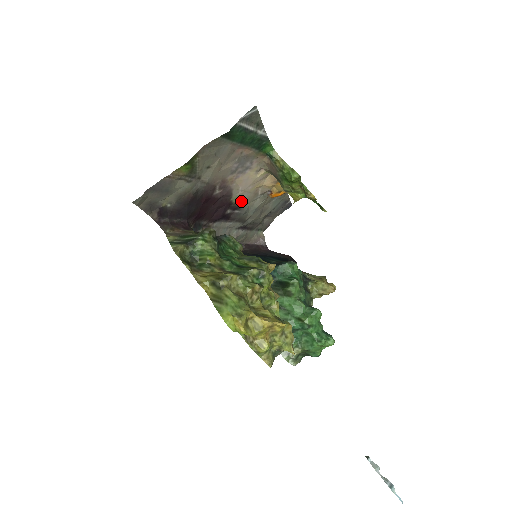
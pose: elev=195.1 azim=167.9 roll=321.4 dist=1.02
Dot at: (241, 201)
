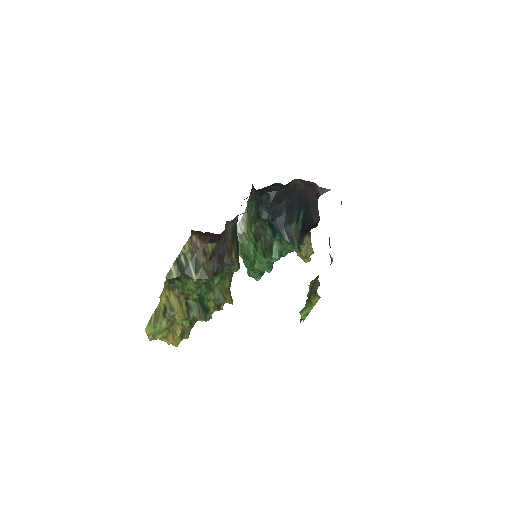
Dot at: occluded
